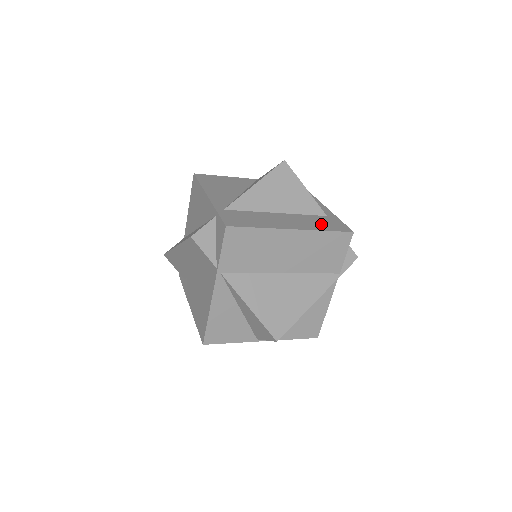
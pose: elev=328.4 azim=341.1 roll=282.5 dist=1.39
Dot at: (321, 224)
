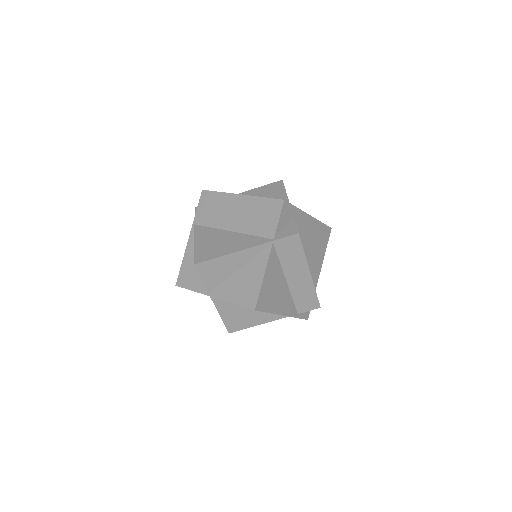
Dot at: occluded
